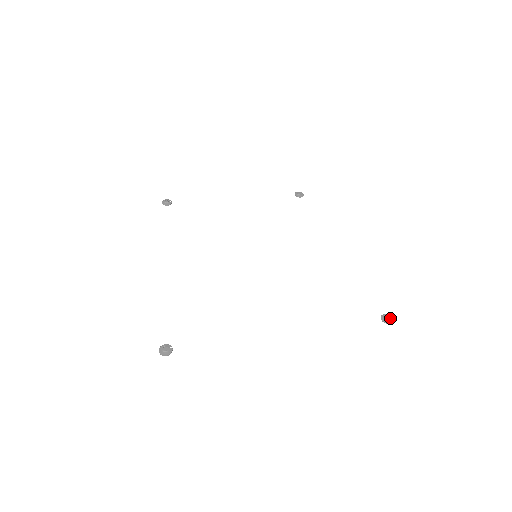
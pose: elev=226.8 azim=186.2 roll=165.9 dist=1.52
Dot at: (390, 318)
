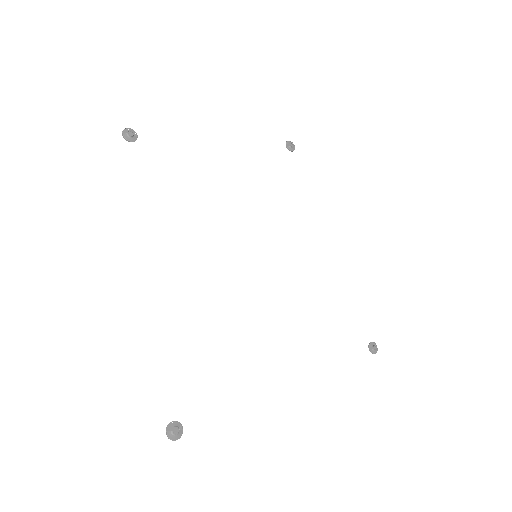
Dot at: (376, 347)
